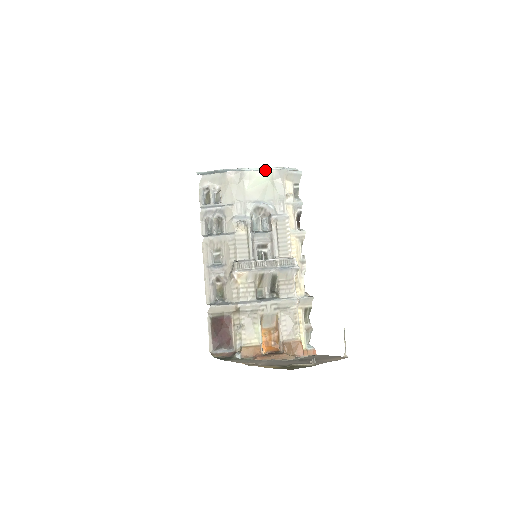
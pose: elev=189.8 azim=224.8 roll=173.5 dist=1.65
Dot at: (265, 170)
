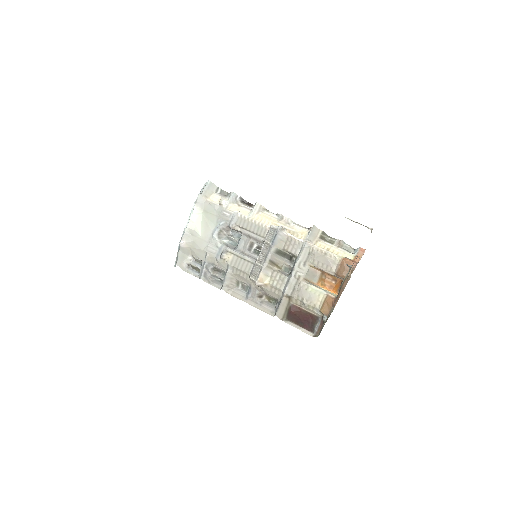
Dot at: (192, 213)
